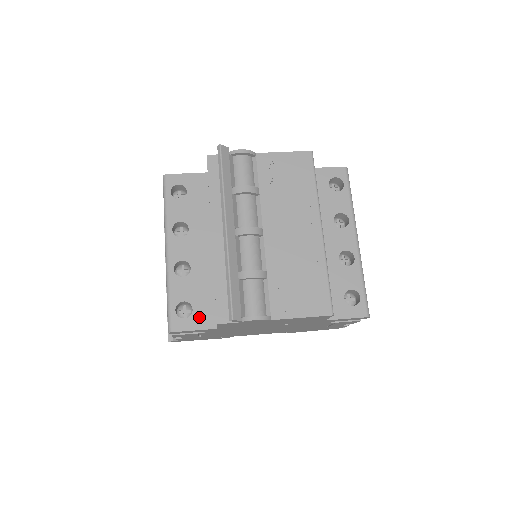
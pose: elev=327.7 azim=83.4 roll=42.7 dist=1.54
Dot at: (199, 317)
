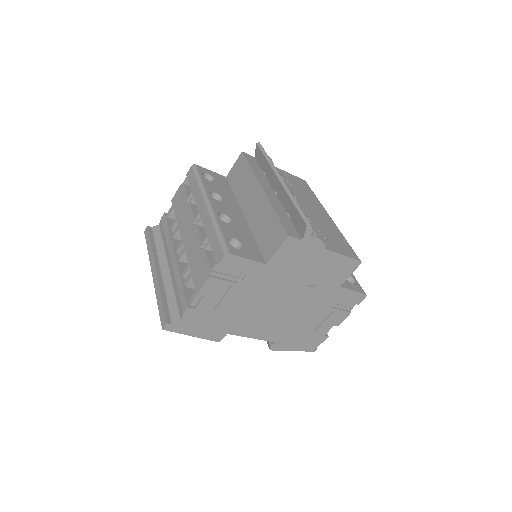
Dot at: (249, 252)
